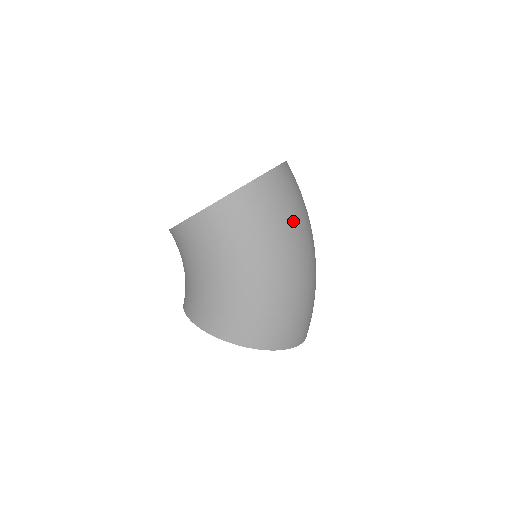
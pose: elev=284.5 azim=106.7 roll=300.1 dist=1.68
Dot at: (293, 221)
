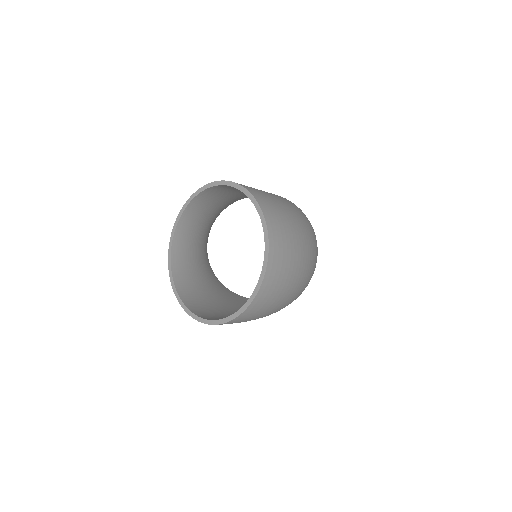
Dot at: (273, 310)
